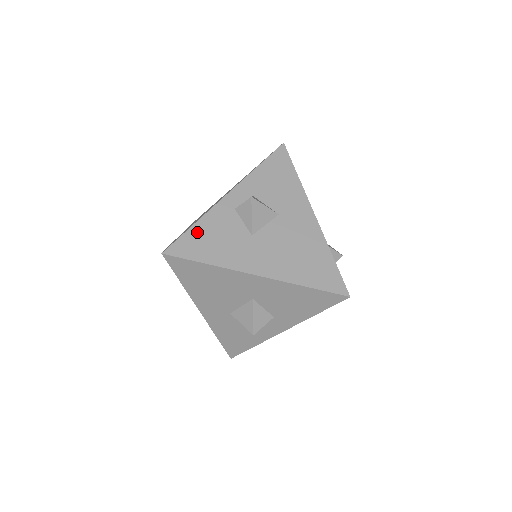
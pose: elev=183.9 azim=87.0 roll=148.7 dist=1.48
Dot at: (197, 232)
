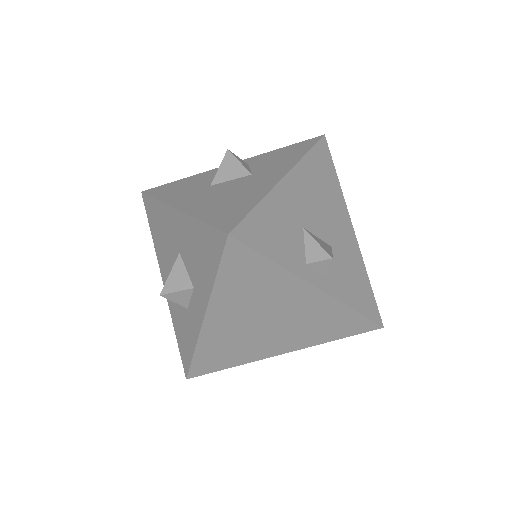
Dot at: (178, 182)
